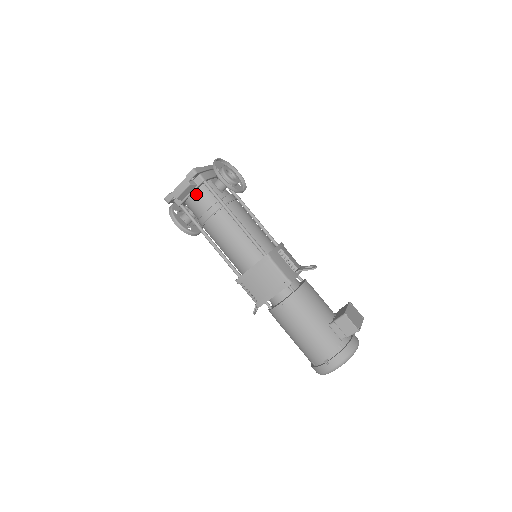
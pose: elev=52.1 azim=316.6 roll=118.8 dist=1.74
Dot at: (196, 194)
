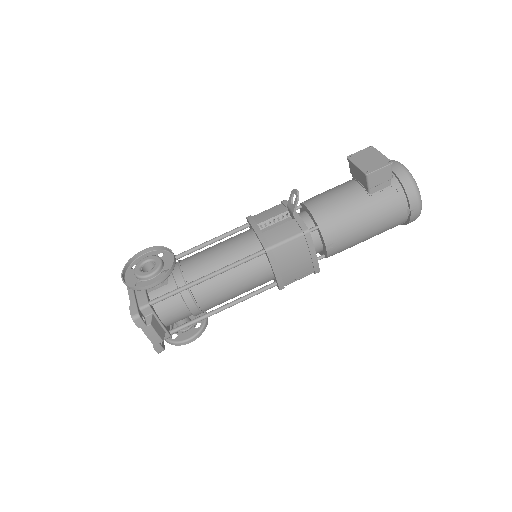
Dot at: (163, 316)
